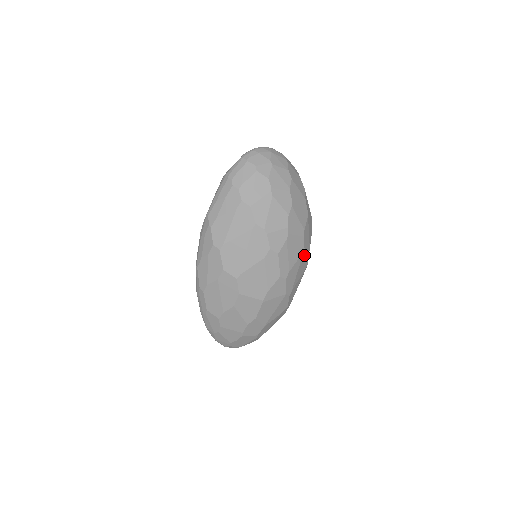
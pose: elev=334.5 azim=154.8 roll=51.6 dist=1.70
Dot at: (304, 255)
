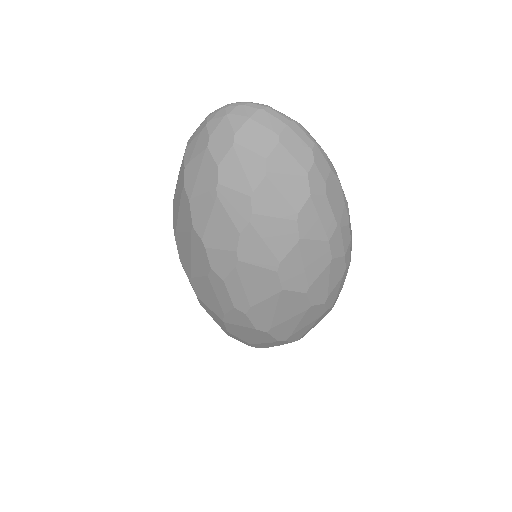
Dot at: (288, 295)
